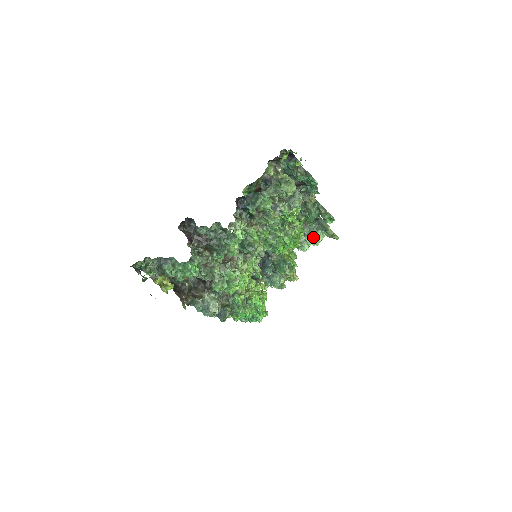
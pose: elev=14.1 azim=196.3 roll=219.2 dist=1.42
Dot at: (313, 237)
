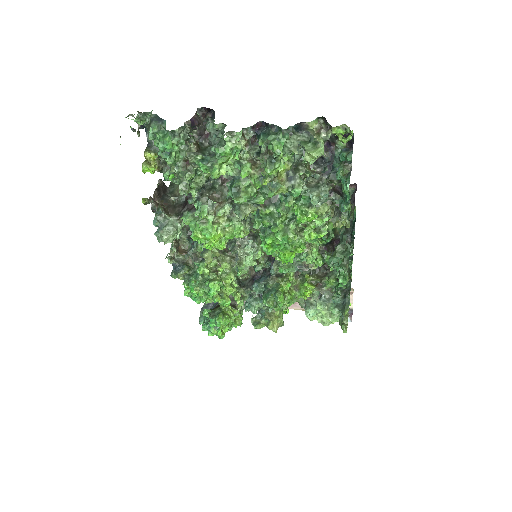
Dot at: (326, 308)
